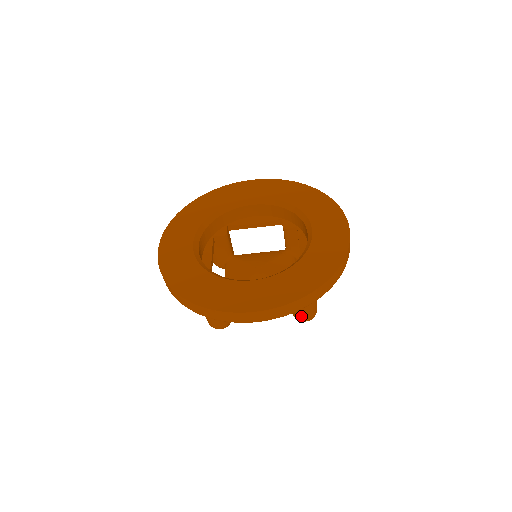
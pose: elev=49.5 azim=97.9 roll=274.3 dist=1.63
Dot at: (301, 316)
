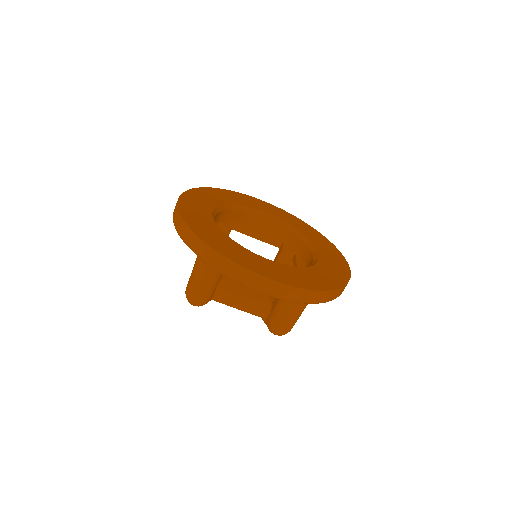
Dot at: (279, 324)
